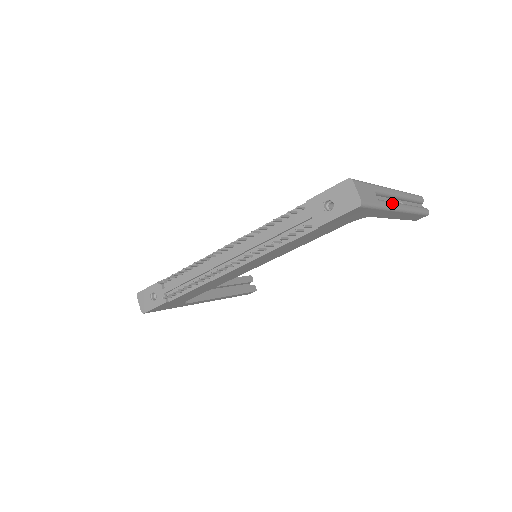
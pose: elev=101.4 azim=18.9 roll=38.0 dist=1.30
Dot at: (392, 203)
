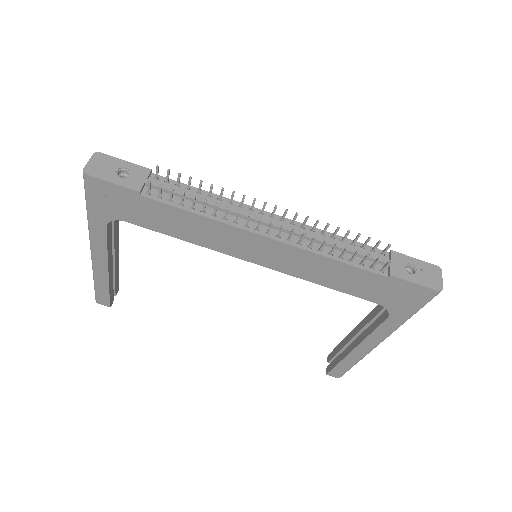
Dot at: occluded
